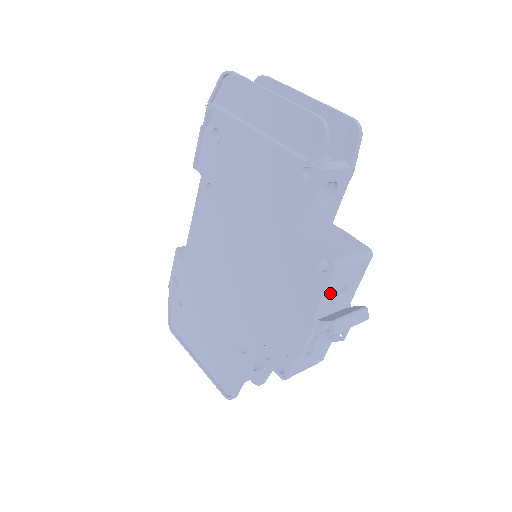
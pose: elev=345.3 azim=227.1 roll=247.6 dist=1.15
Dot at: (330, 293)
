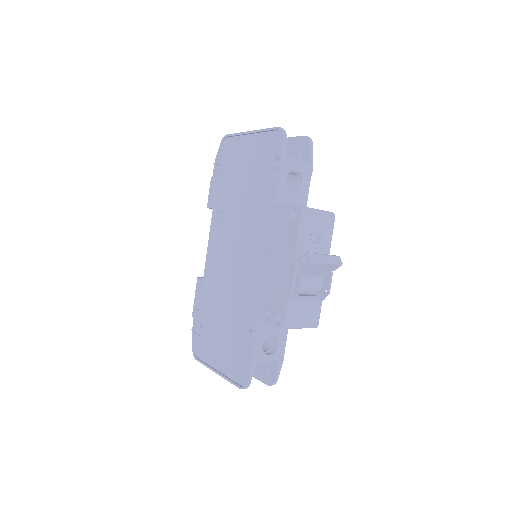
Dot at: (304, 237)
